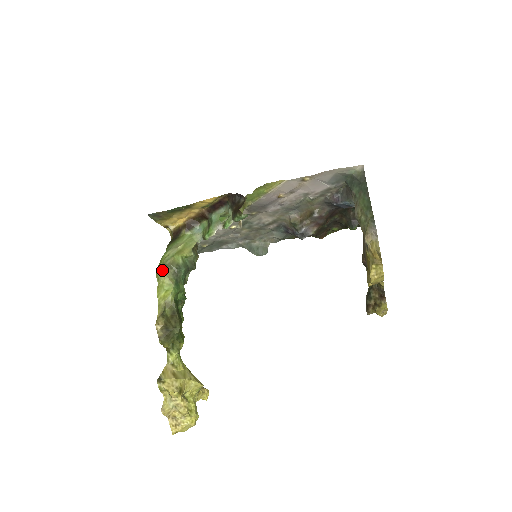
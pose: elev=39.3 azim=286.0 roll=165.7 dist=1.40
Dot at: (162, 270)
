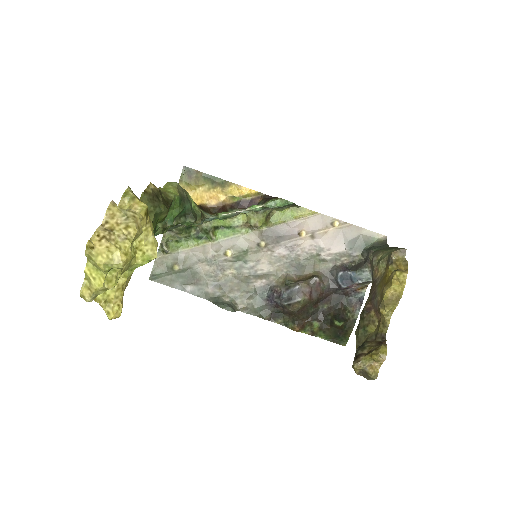
Dot at: occluded
